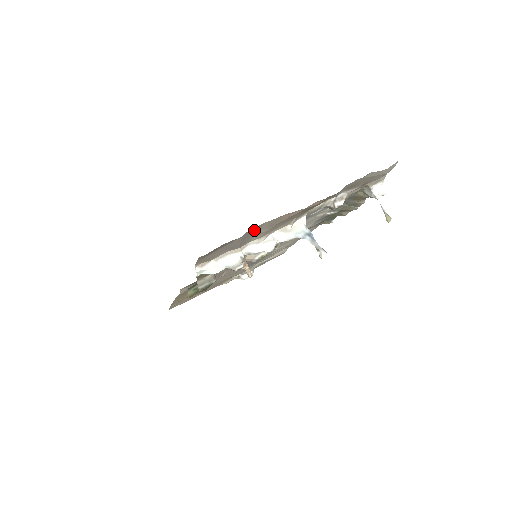
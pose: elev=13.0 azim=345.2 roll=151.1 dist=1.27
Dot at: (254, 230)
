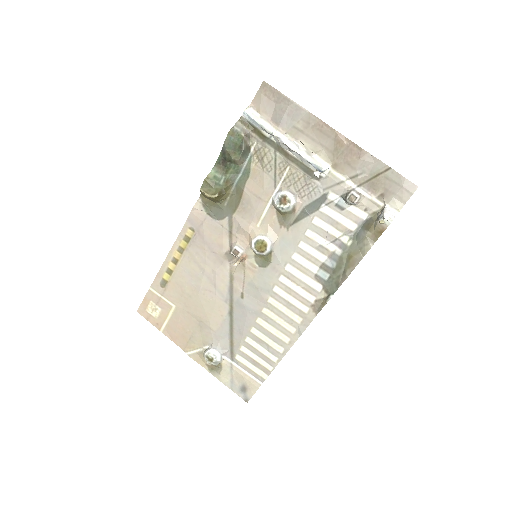
Dot at: (298, 112)
